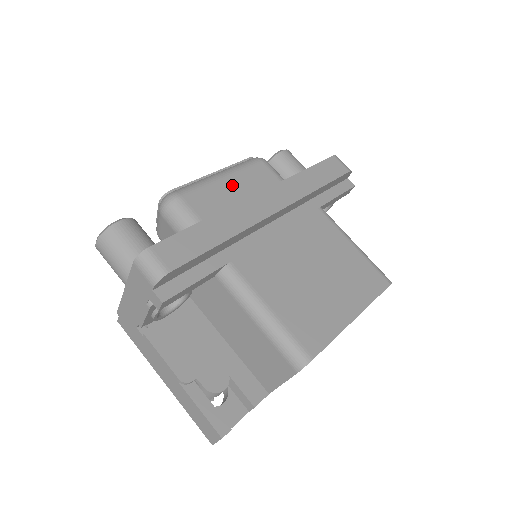
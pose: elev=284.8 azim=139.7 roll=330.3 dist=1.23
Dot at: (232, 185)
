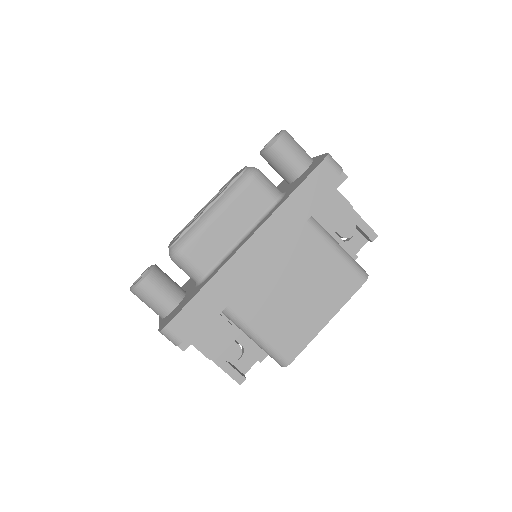
Dot at: (225, 222)
